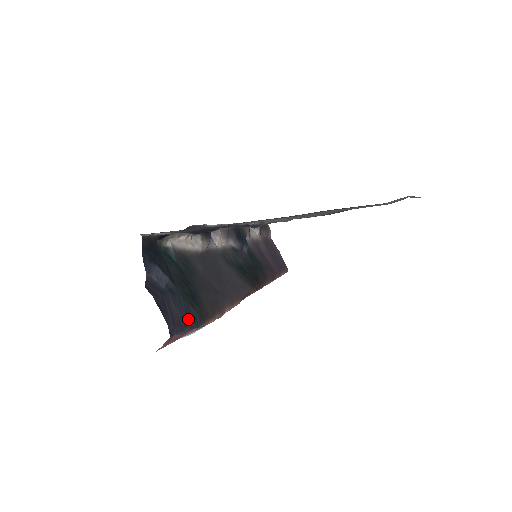
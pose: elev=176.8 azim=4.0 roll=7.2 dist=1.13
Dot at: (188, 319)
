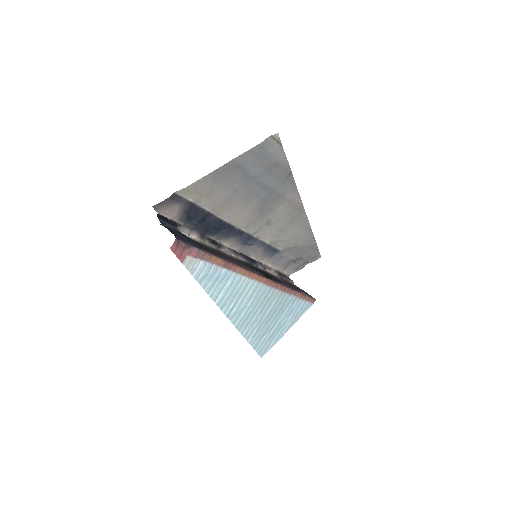
Dot at: (190, 242)
